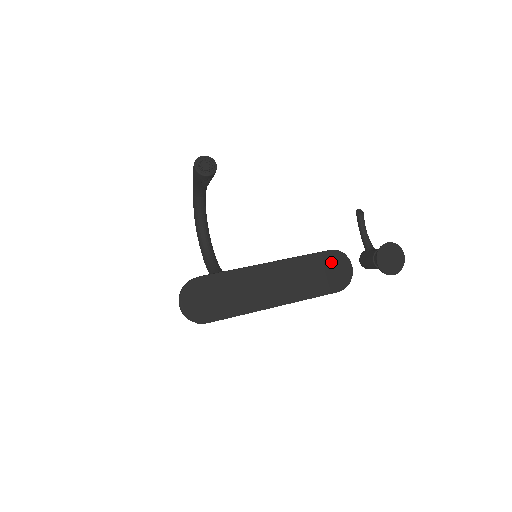
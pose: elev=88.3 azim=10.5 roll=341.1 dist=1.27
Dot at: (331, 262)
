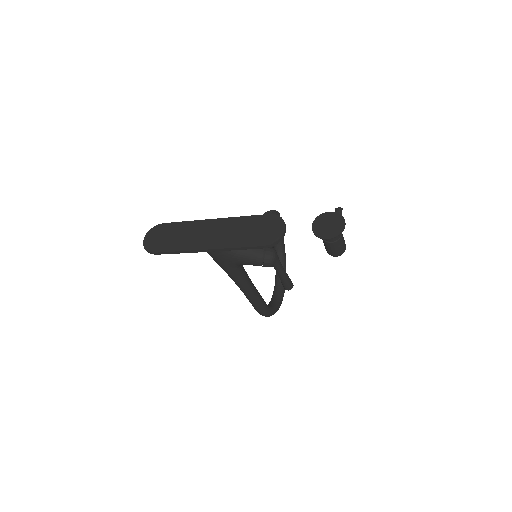
Dot at: (266, 223)
